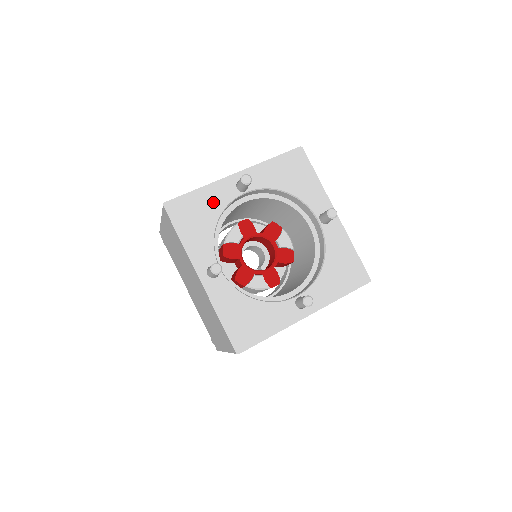
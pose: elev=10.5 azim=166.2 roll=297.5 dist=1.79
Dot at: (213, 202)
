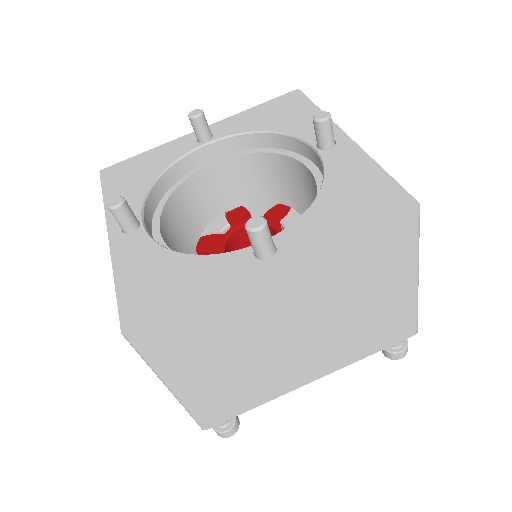
Dot at: (161, 158)
